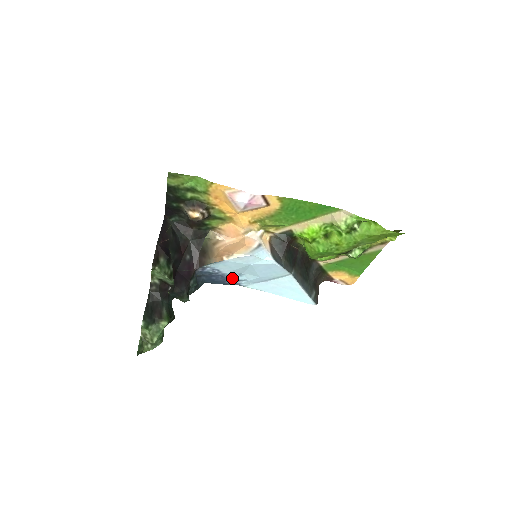
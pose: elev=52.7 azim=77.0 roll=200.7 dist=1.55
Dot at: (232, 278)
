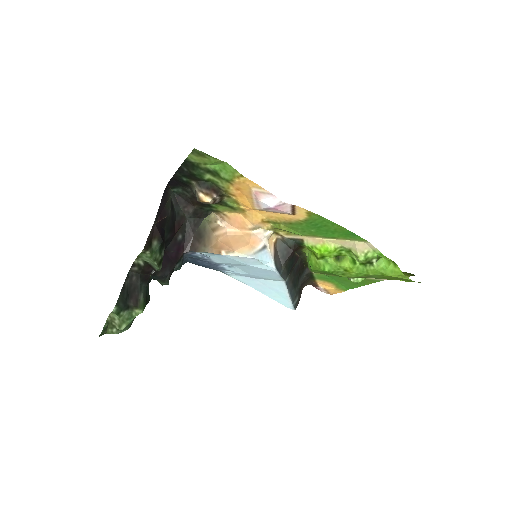
Dot at: (219, 266)
